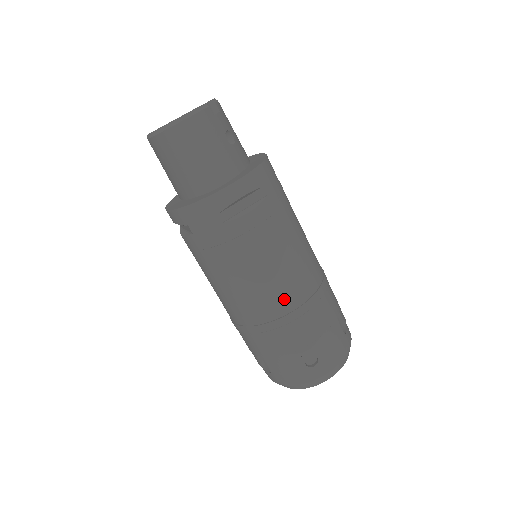
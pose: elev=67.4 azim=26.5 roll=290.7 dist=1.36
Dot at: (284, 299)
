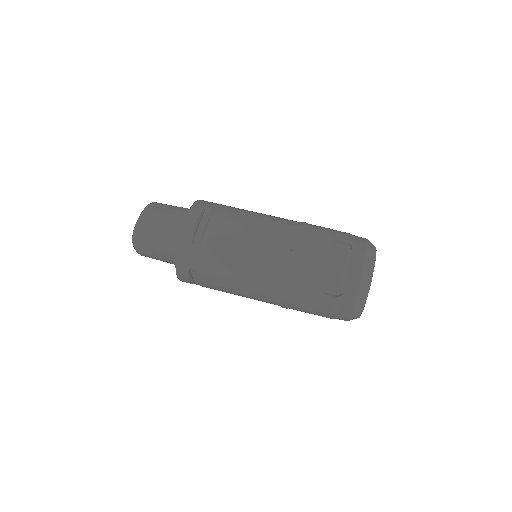
Dot at: occluded
